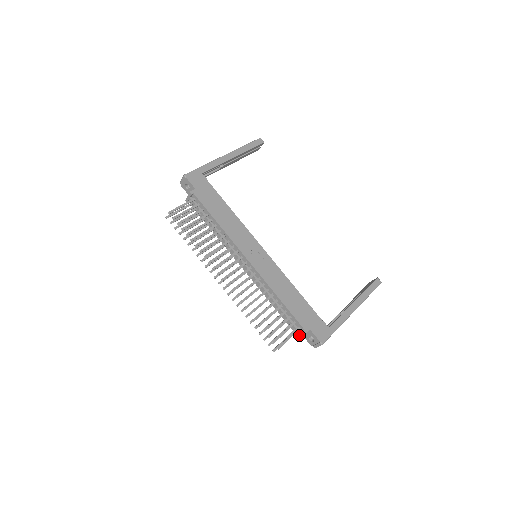
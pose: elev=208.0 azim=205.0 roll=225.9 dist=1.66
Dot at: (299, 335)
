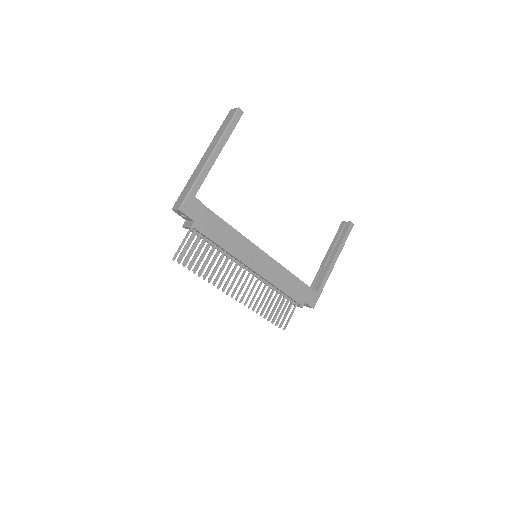
Dot at: occluded
